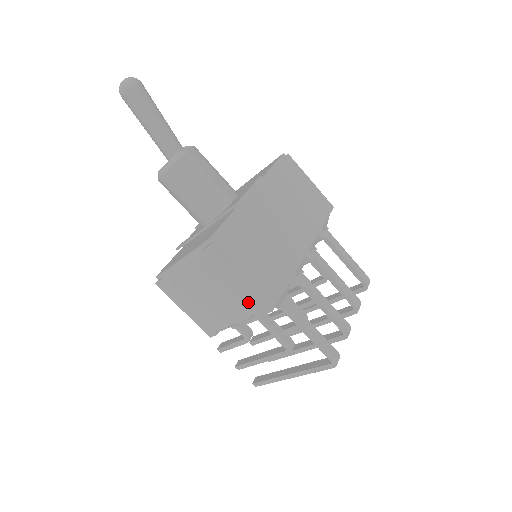
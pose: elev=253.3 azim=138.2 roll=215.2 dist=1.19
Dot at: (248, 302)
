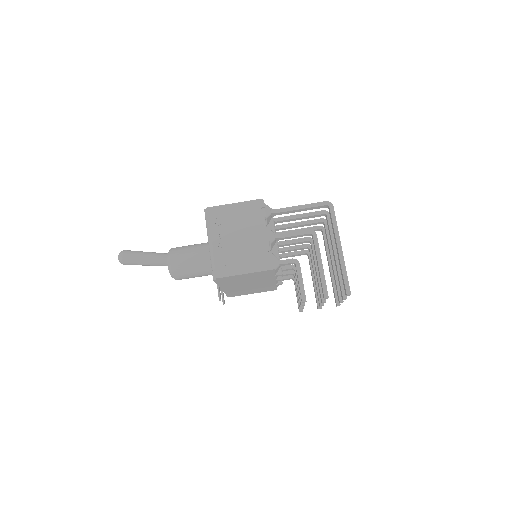
Dot at: (252, 211)
